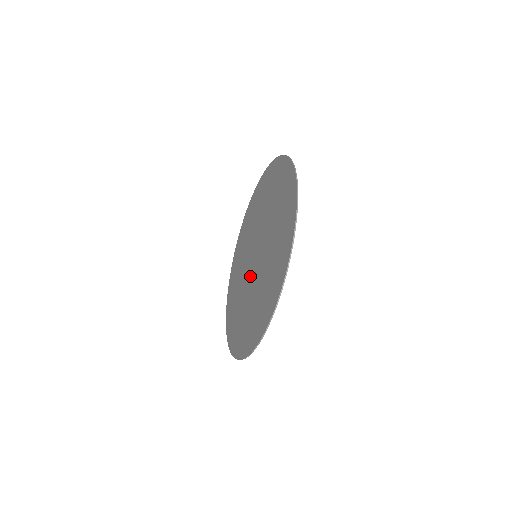
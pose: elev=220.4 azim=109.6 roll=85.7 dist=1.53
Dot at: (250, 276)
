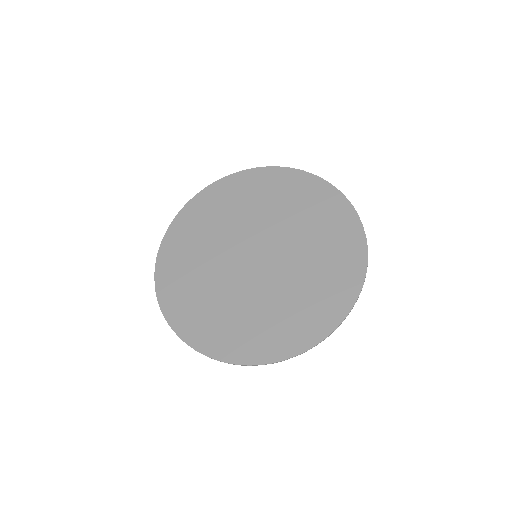
Dot at: (236, 267)
